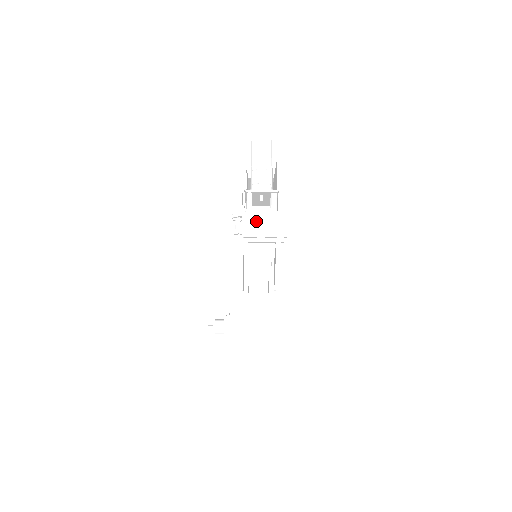
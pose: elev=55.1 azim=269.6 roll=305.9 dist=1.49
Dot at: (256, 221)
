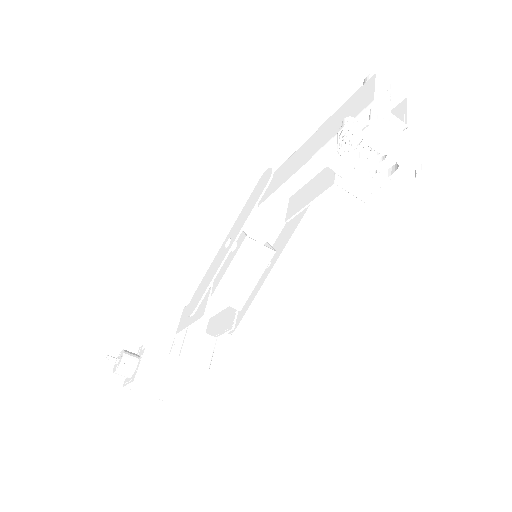
Dot at: (393, 133)
